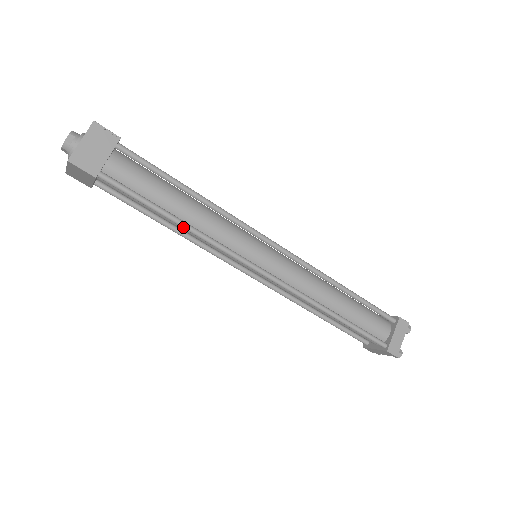
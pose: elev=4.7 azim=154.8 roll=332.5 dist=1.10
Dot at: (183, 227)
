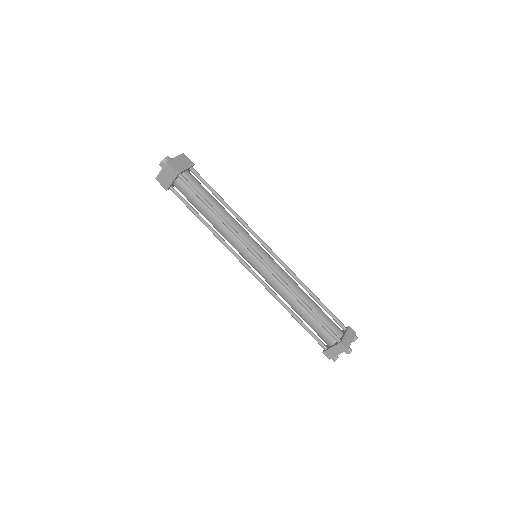
Dot at: (218, 216)
